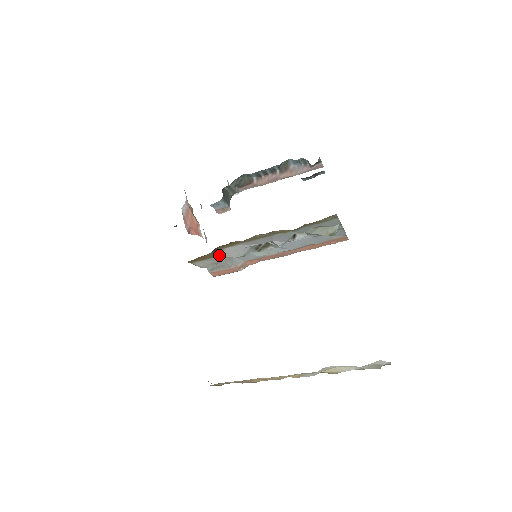
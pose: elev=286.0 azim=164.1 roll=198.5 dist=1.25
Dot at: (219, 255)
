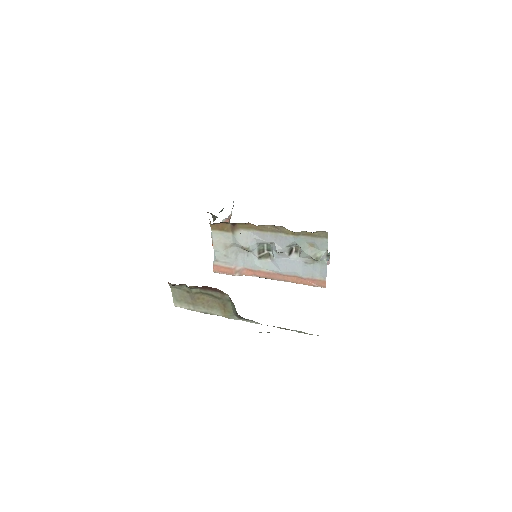
Dot at: (234, 235)
